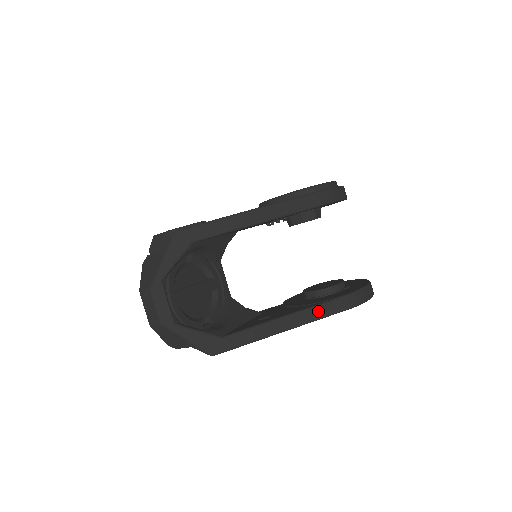
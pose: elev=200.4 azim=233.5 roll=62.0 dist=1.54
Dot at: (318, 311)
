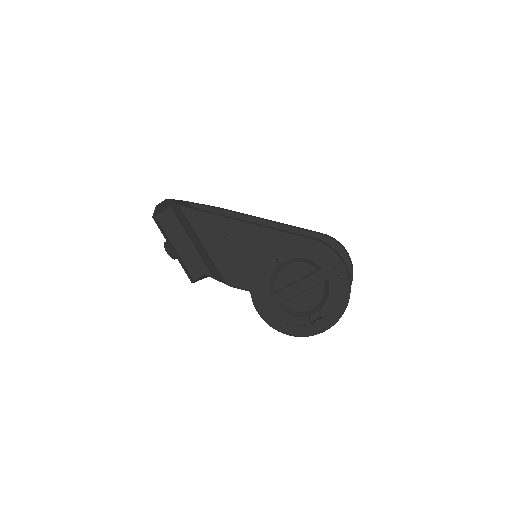
Dot at: occluded
